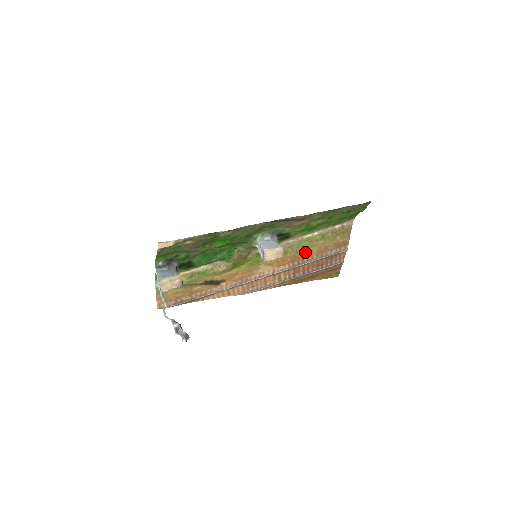
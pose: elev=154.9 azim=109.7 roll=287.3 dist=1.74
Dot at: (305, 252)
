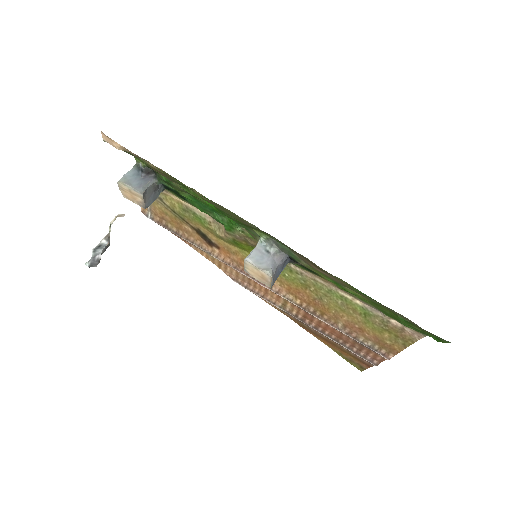
Dot at: (331, 308)
